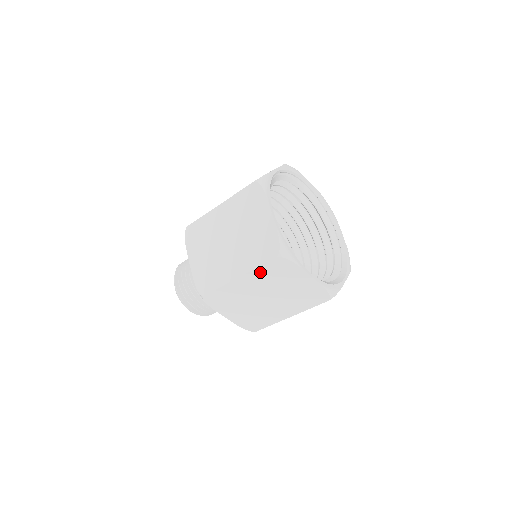
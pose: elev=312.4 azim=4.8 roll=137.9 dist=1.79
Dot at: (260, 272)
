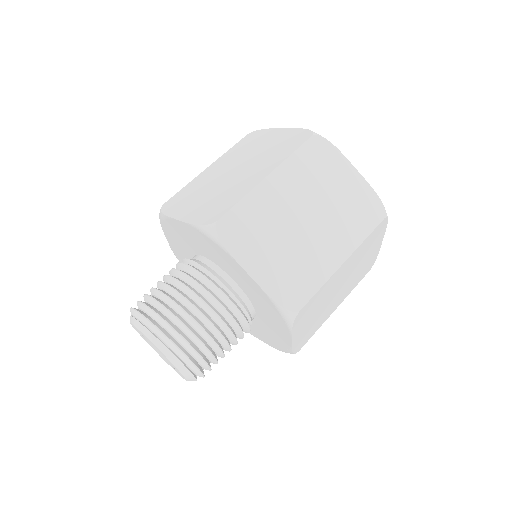
Dot at: (363, 245)
